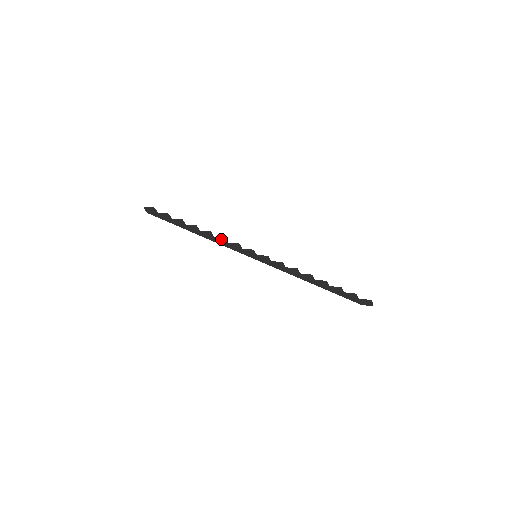
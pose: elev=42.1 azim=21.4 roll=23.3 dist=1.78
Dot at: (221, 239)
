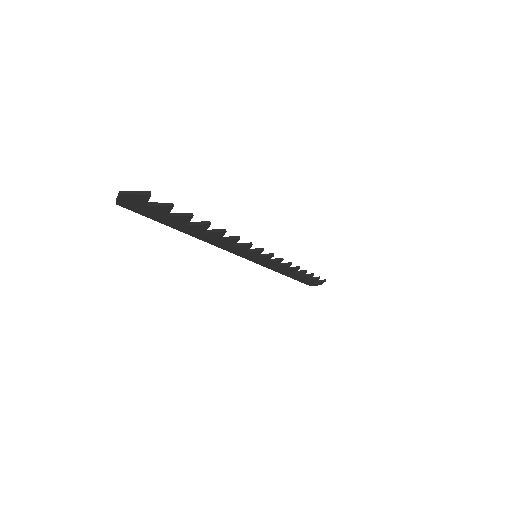
Dot at: (233, 240)
